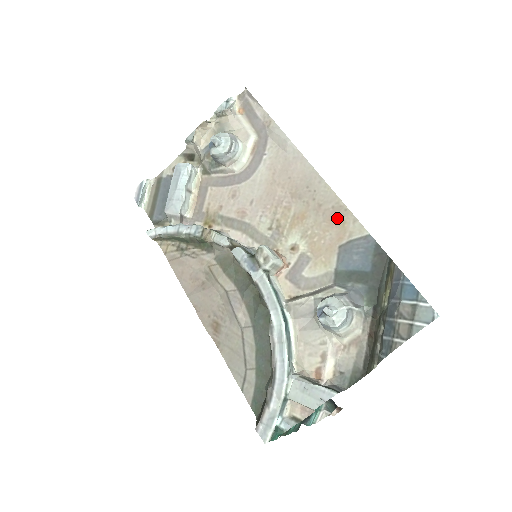
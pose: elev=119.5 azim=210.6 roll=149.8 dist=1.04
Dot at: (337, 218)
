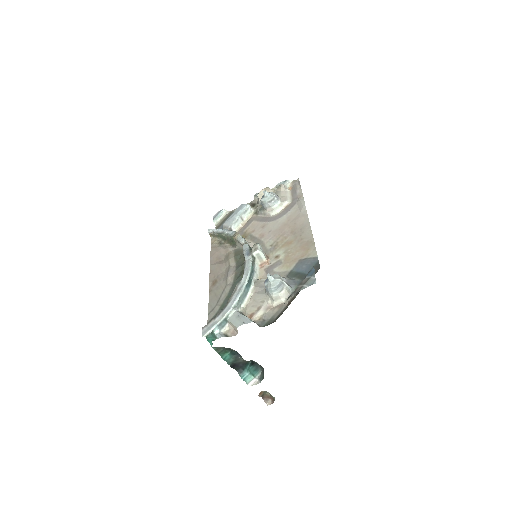
Dot at: (307, 246)
